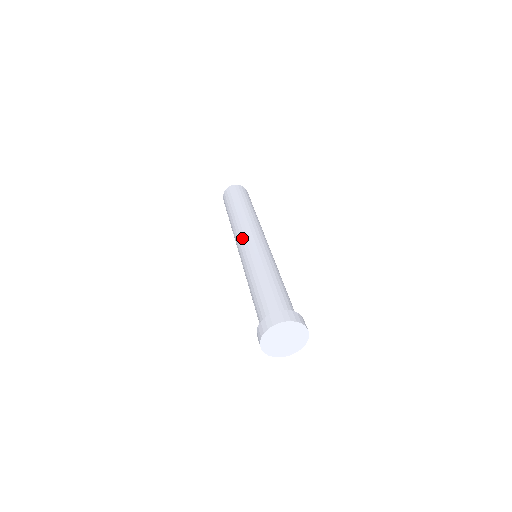
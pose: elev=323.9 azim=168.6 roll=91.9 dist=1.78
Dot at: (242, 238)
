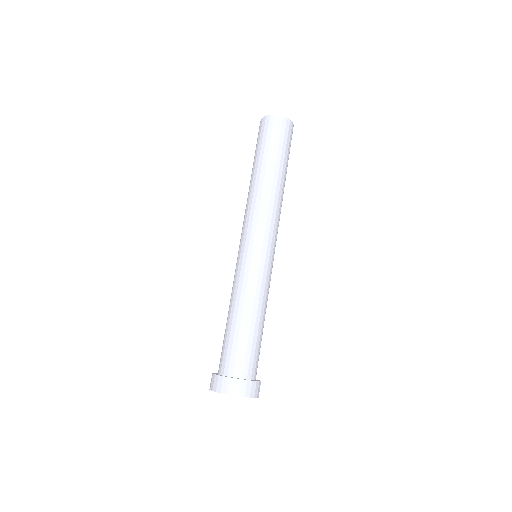
Dot at: occluded
